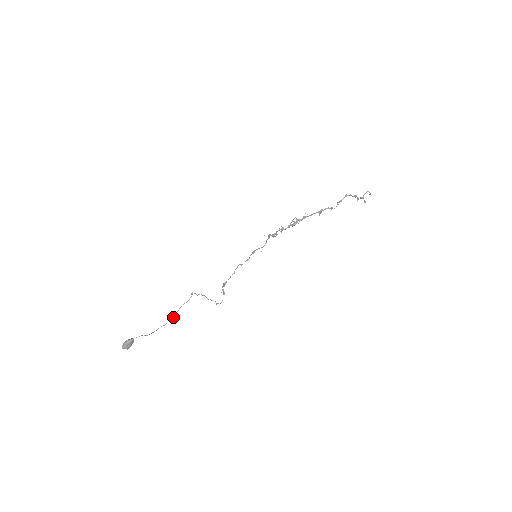
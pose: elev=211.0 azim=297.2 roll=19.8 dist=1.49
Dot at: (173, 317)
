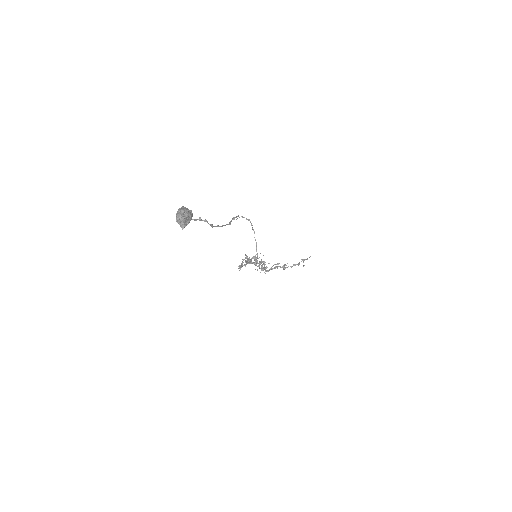
Dot at: occluded
